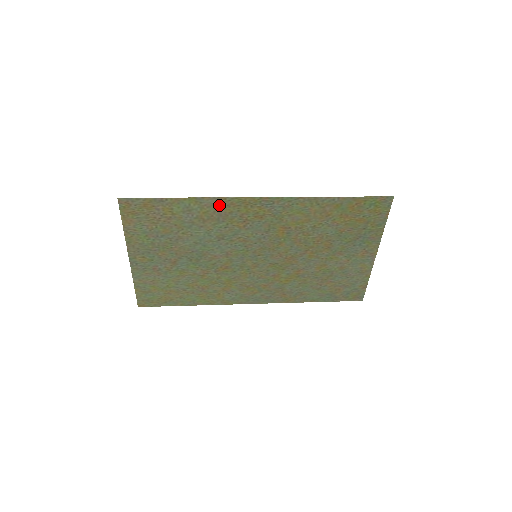
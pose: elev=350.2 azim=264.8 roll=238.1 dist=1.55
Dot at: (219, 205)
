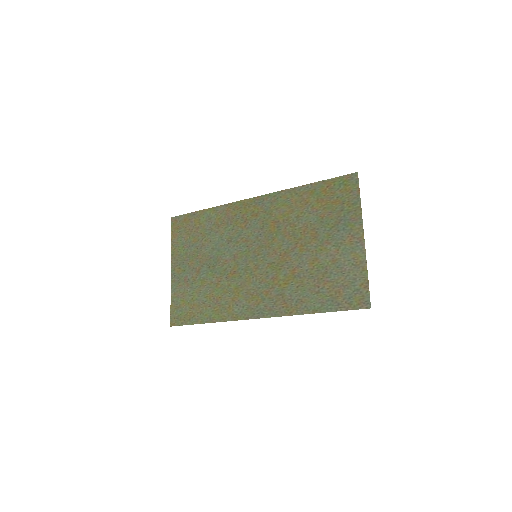
Dot at: (228, 210)
